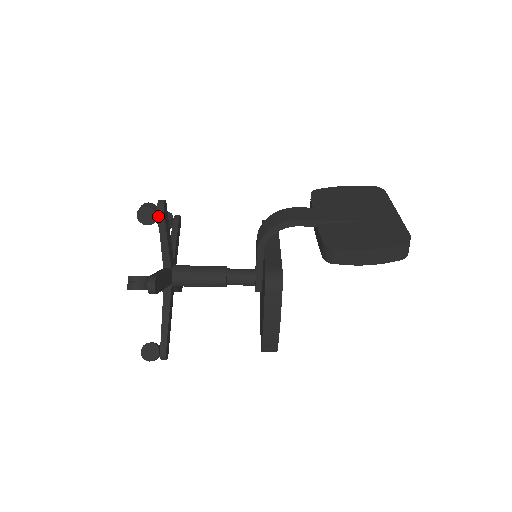
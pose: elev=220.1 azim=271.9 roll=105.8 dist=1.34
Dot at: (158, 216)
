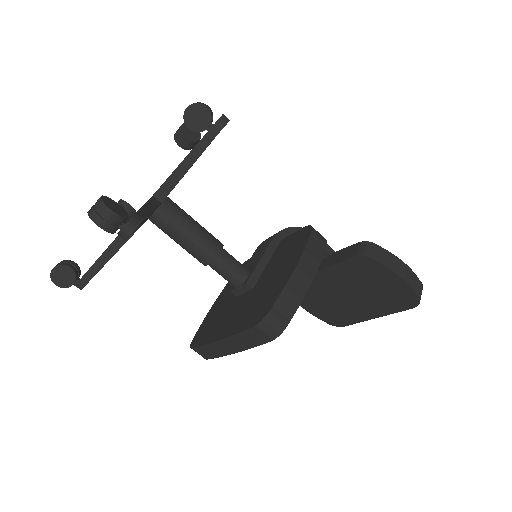
Dot at: occluded
